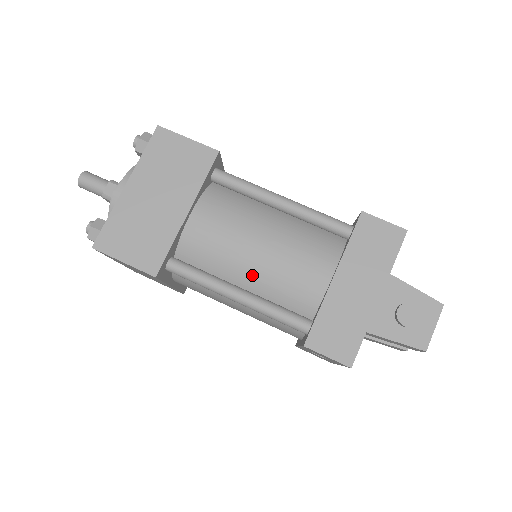
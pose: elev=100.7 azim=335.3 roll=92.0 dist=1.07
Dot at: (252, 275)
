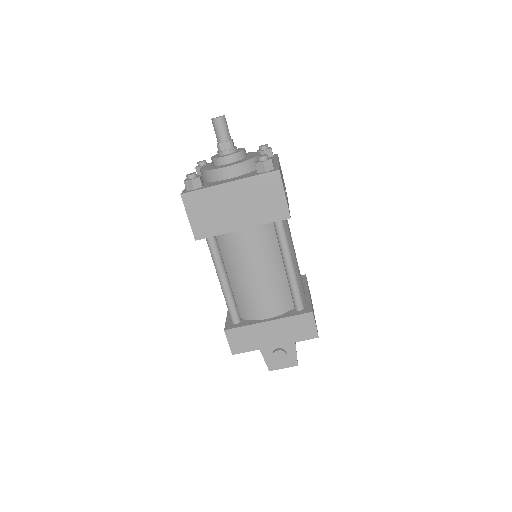
Dot at: (239, 280)
